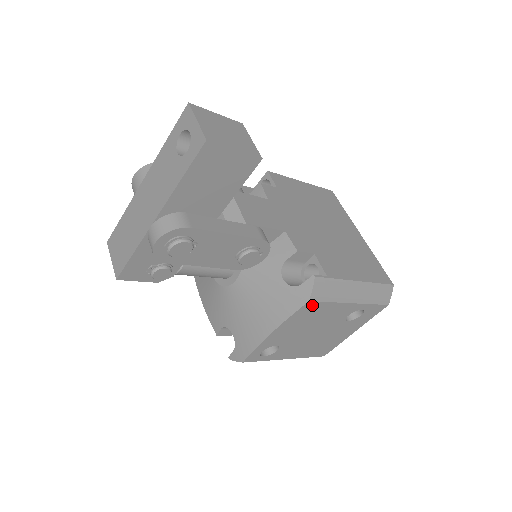
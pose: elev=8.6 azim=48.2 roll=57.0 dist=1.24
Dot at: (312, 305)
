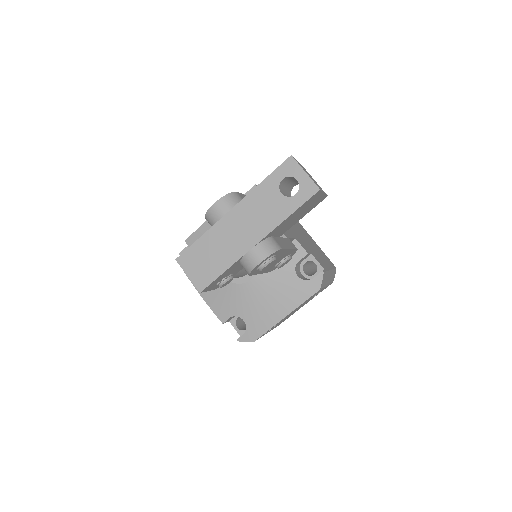
Dot at: occluded
